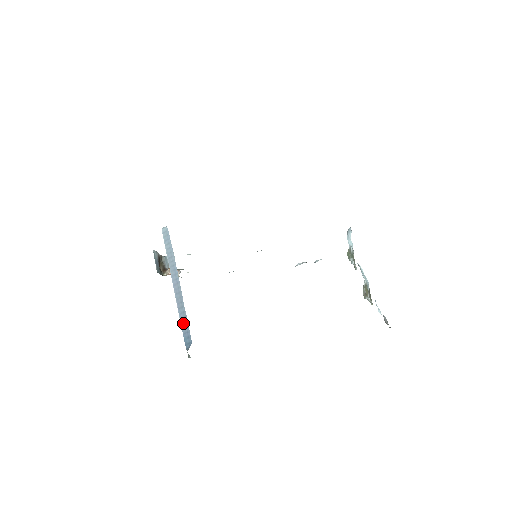
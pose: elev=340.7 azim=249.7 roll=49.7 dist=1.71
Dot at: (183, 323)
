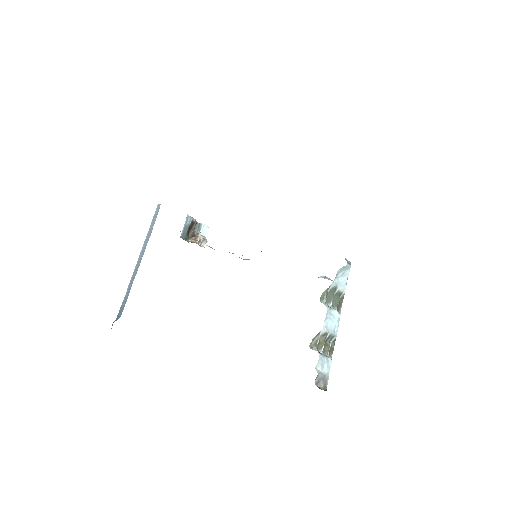
Dot at: (125, 297)
